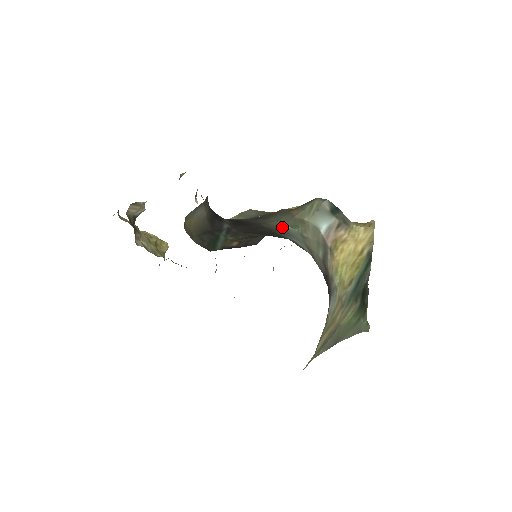
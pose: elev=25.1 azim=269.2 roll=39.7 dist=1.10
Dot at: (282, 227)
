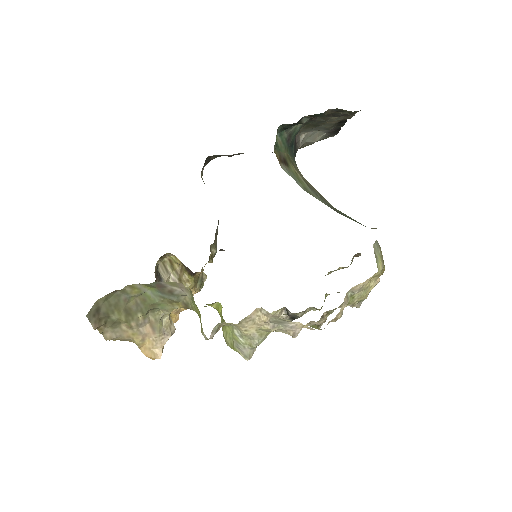
Dot at: occluded
